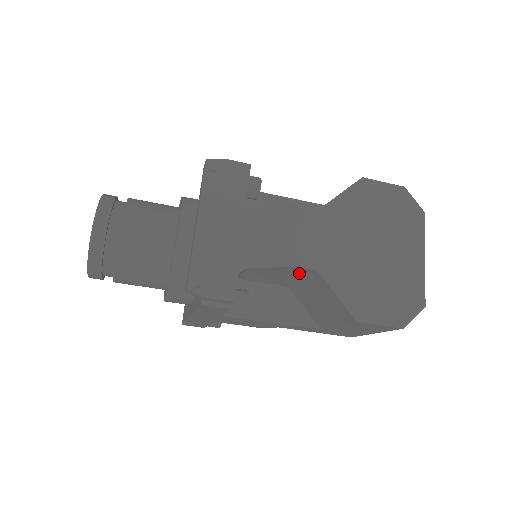
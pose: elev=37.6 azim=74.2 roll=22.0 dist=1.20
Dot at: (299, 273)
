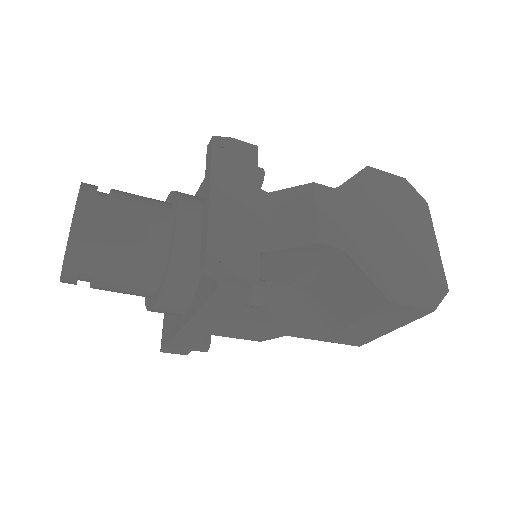
Dot at: (320, 256)
